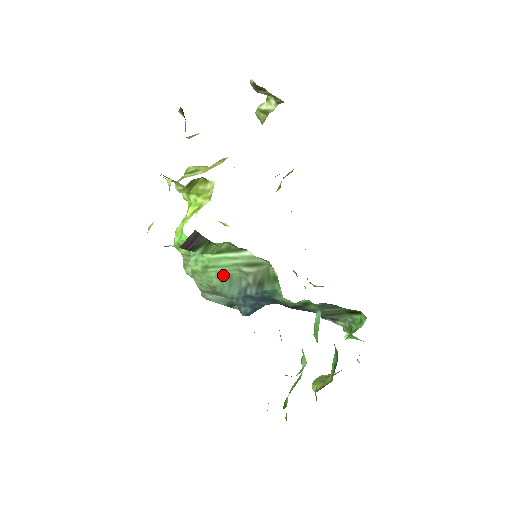
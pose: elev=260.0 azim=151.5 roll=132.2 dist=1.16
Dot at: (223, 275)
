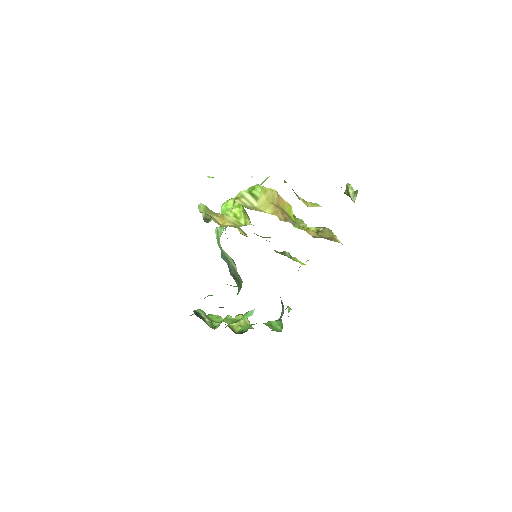
Dot at: occluded
